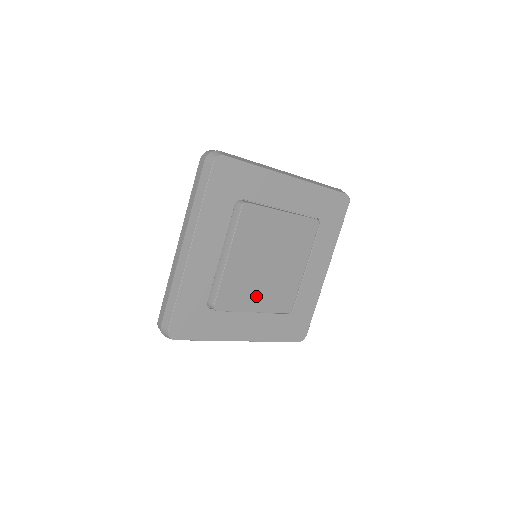
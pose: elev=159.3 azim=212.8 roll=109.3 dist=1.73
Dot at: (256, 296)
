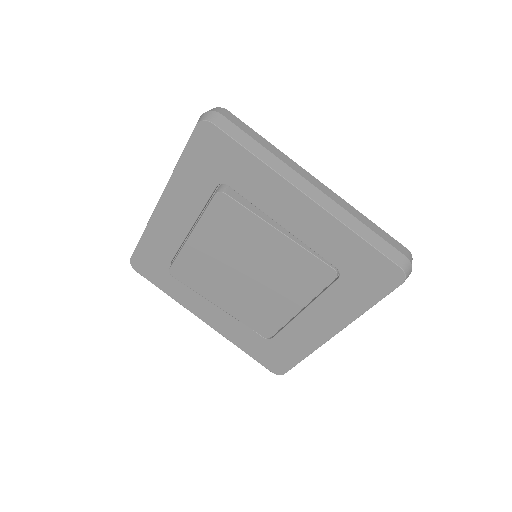
Dot at: (223, 293)
